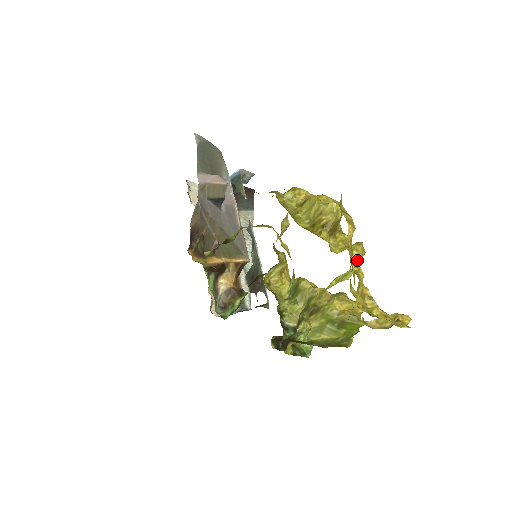
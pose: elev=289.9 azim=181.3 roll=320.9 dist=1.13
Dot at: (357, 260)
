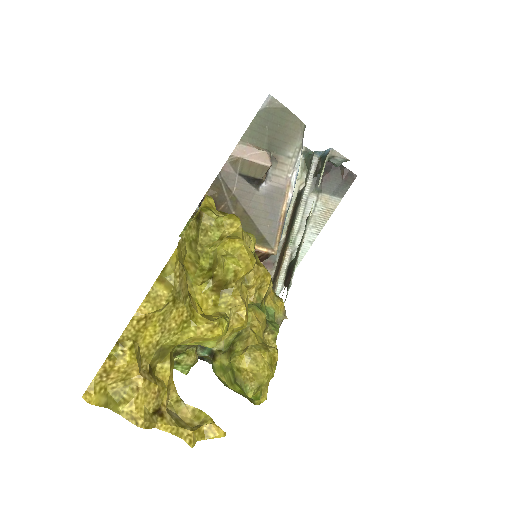
Dot at: (194, 338)
